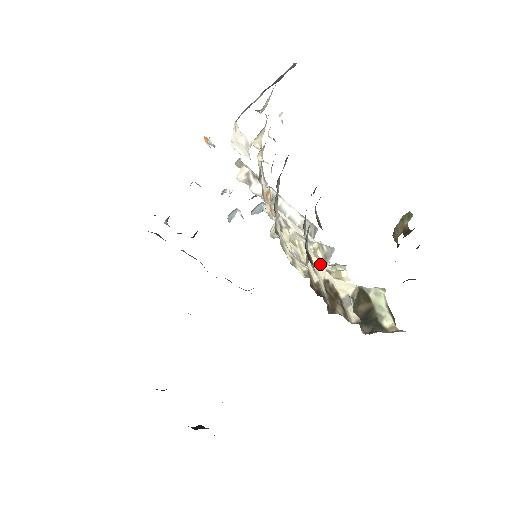
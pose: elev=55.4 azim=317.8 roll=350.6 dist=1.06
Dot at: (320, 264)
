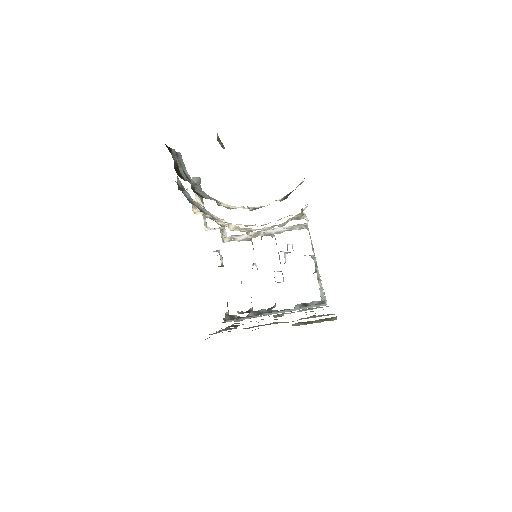
Dot at: occluded
